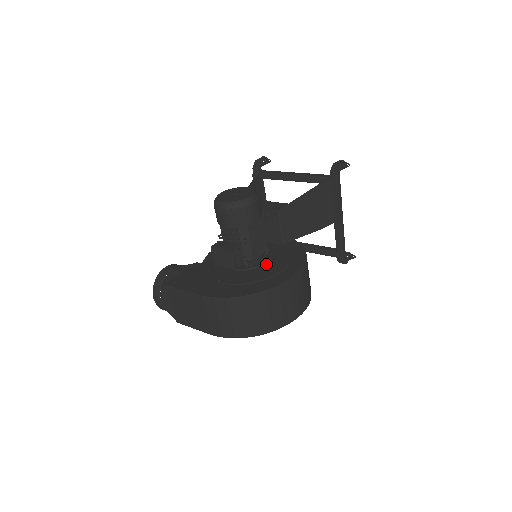
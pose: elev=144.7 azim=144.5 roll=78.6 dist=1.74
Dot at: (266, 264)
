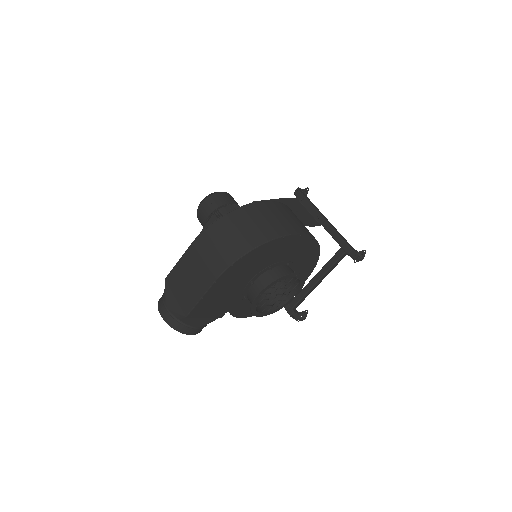
Dot at: occluded
